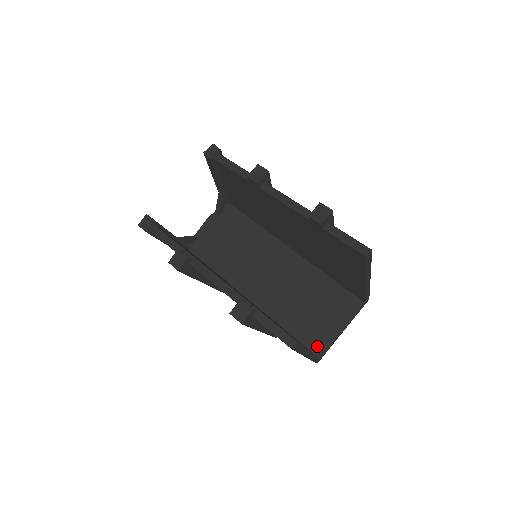
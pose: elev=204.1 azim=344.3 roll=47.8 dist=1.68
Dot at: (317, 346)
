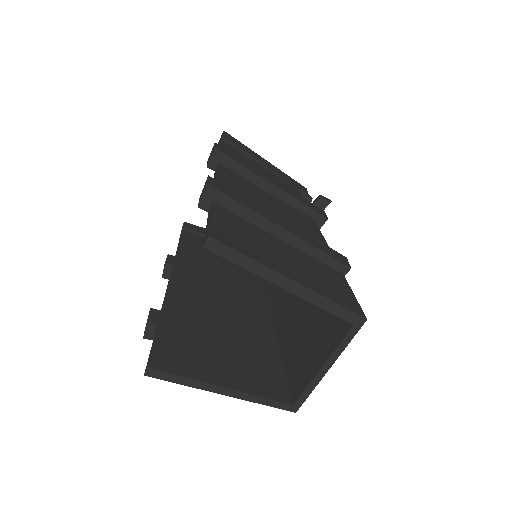
Dot at: (296, 386)
